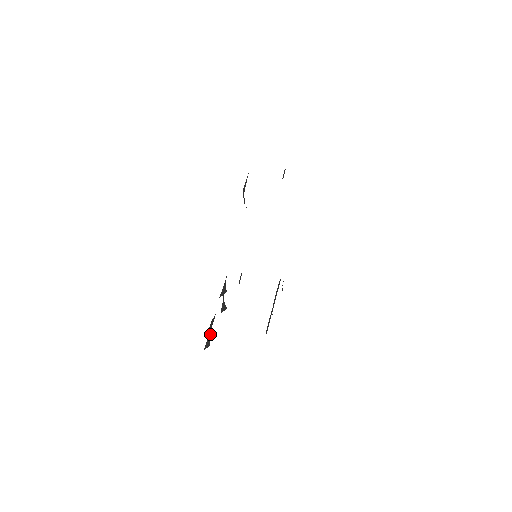
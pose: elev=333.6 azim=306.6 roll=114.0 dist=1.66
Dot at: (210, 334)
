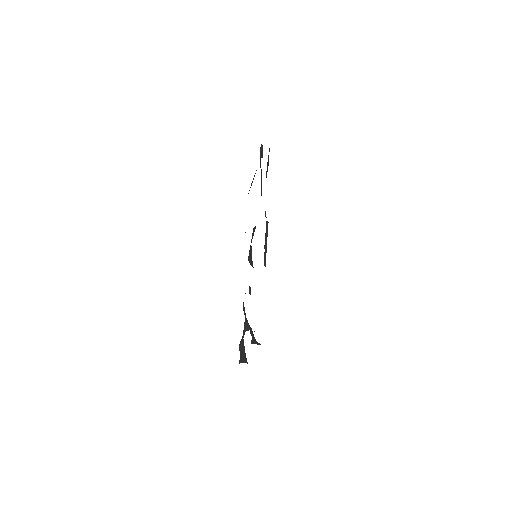
Dot at: (246, 360)
